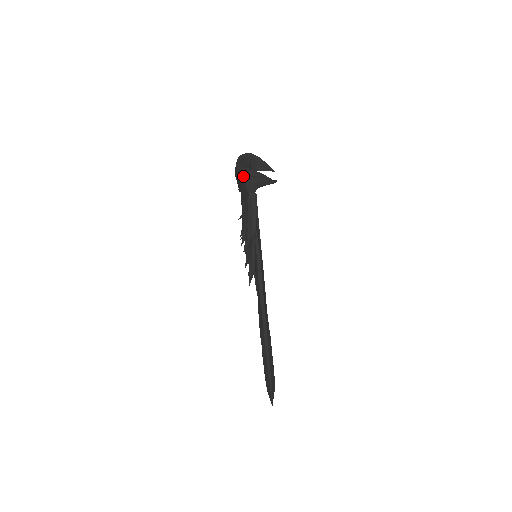
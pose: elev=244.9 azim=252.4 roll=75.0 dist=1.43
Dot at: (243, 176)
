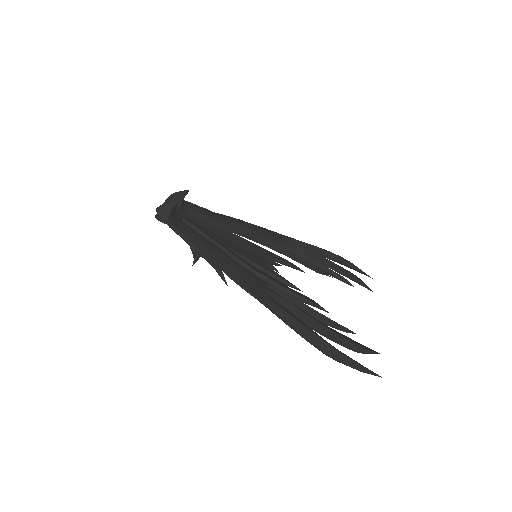
Dot at: (156, 218)
